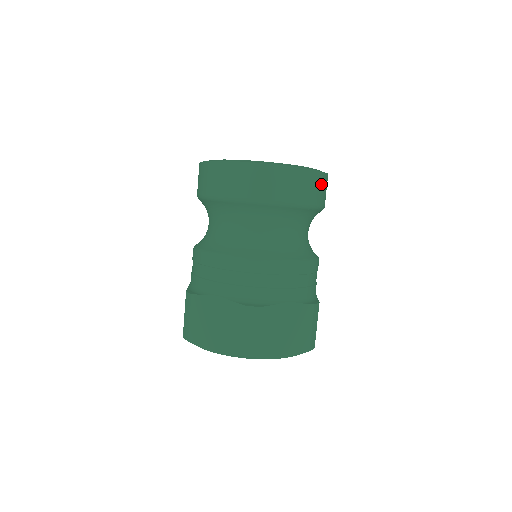
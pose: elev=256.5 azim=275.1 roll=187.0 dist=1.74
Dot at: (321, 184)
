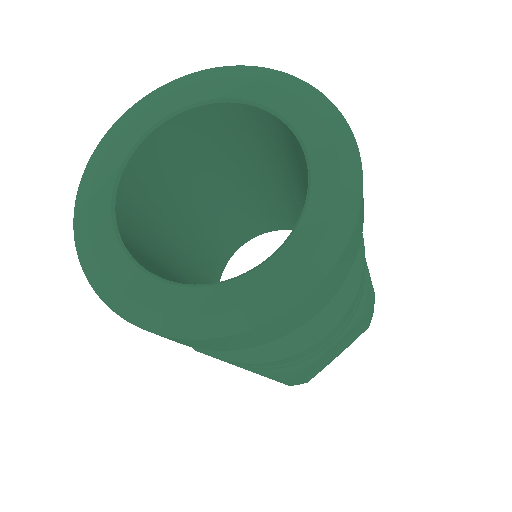
Dot at: (354, 241)
